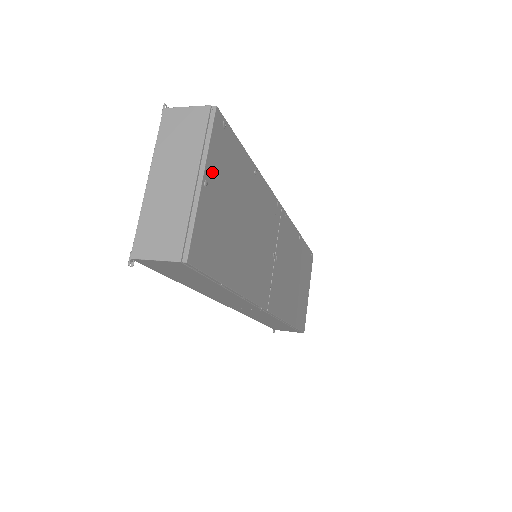
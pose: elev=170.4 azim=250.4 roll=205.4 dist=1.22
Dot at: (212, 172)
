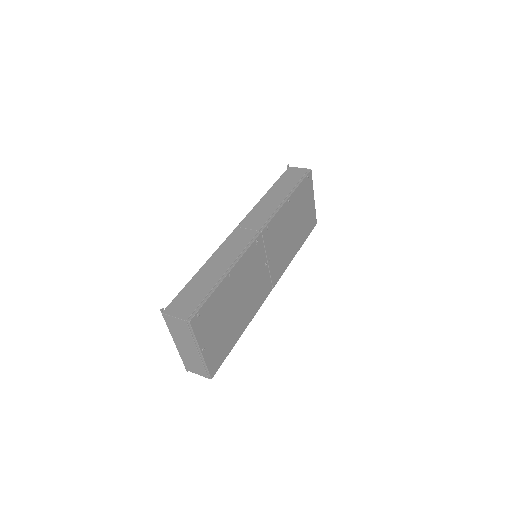
Dot at: (204, 339)
